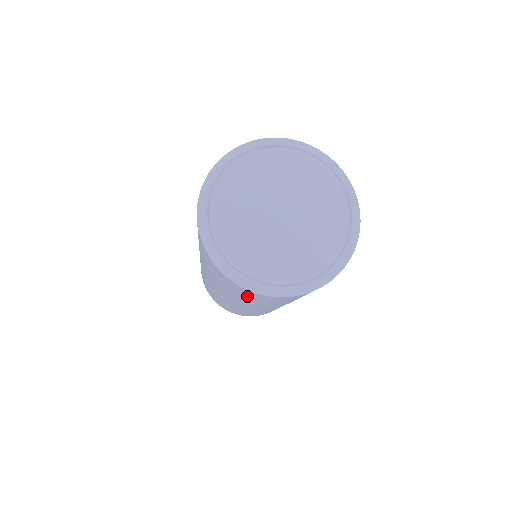
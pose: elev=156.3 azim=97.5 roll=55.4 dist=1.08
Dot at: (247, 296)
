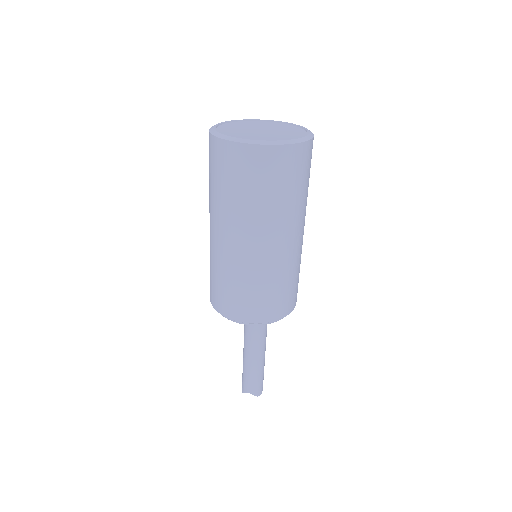
Dot at: (212, 163)
